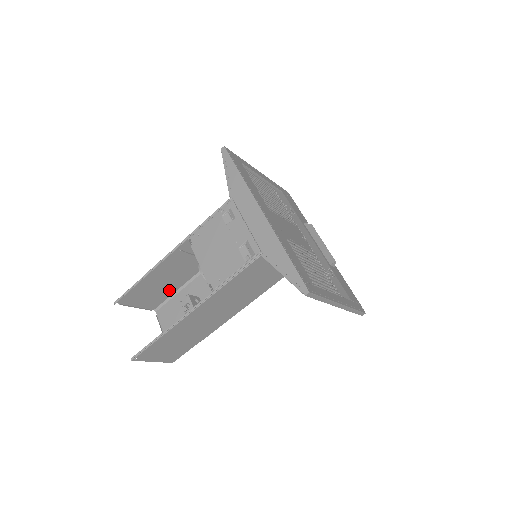
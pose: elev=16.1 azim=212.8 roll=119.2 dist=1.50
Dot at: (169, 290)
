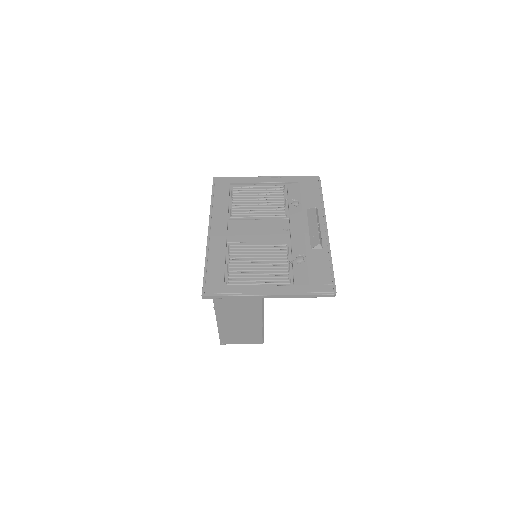
Dot at: occluded
